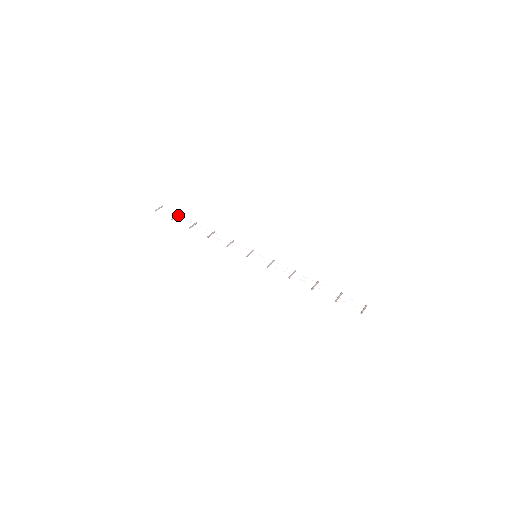
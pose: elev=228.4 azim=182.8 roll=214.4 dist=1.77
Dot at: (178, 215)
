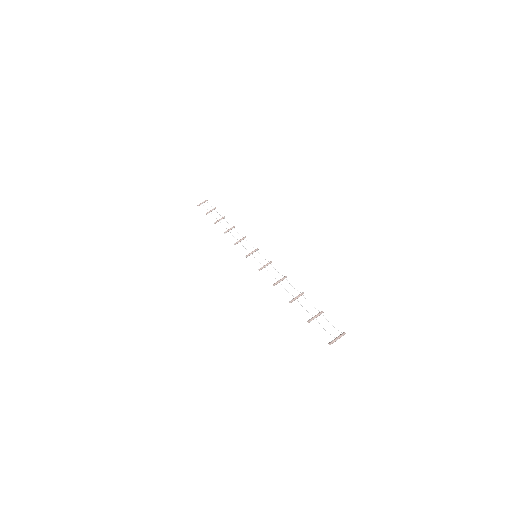
Dot at: (214, 209)
